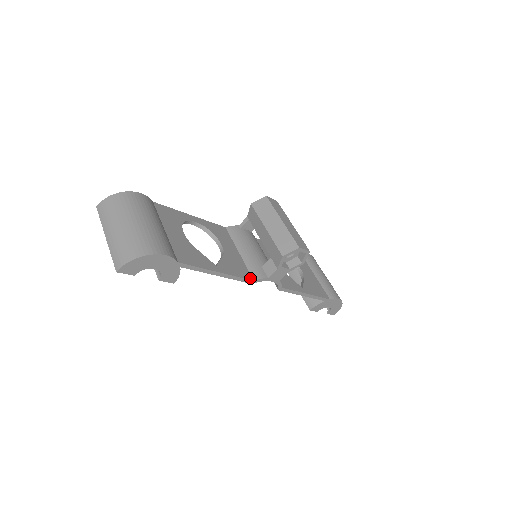
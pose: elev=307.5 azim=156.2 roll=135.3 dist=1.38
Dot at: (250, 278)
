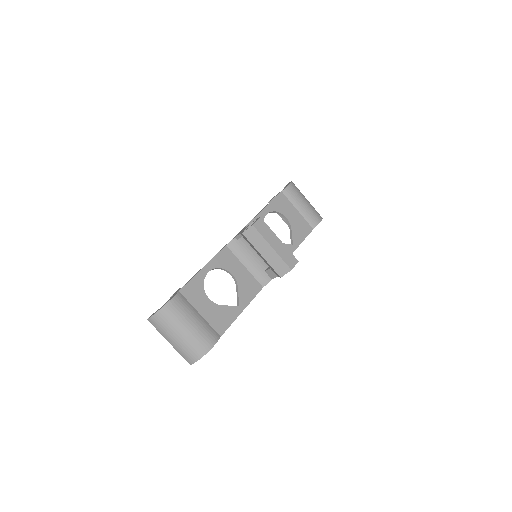
Dot at: (260, 288)
